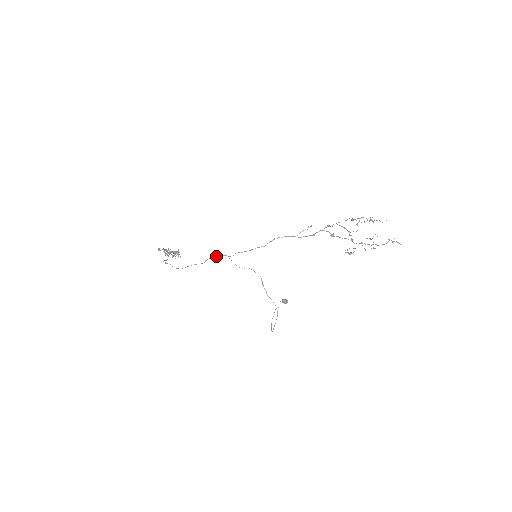
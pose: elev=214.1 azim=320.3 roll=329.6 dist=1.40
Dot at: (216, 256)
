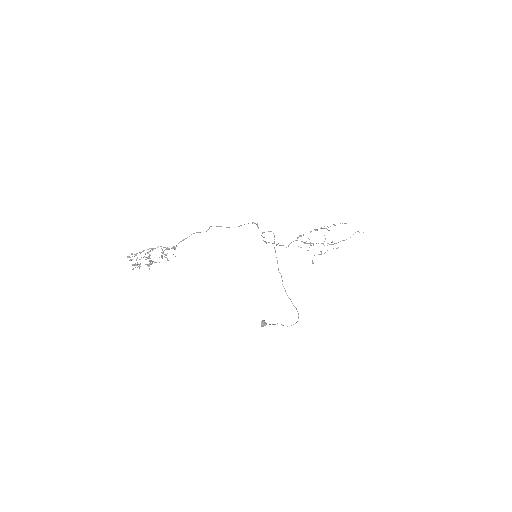
Dot at: (257, 226)
